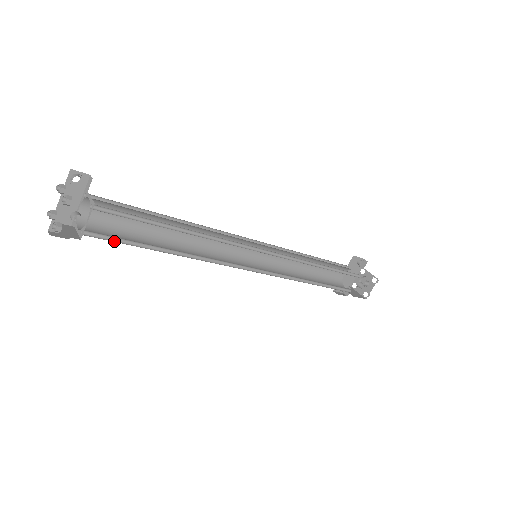
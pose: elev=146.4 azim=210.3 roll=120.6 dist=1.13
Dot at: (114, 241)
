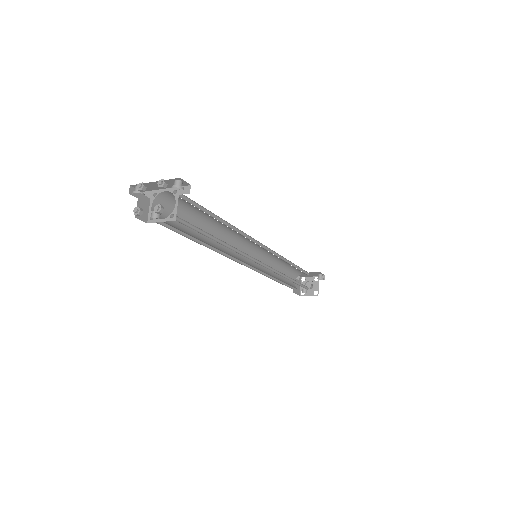
Dot at: (169, 227)
